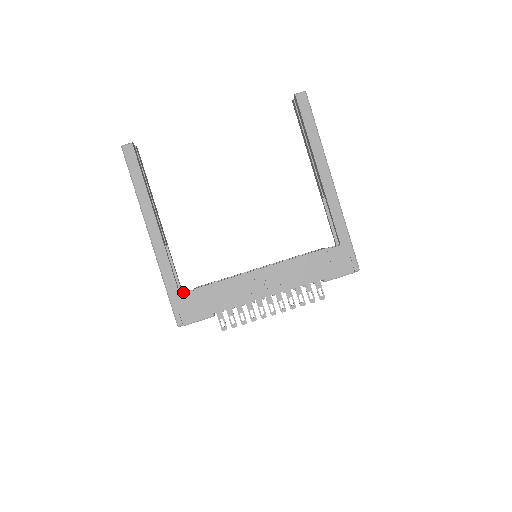
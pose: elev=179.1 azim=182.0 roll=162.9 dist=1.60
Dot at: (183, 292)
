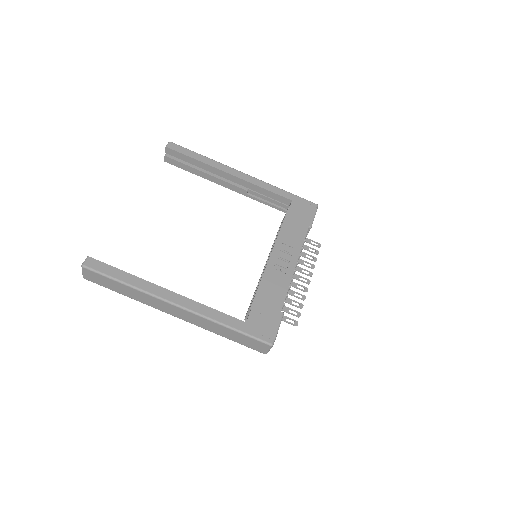
Dot at: occluded
